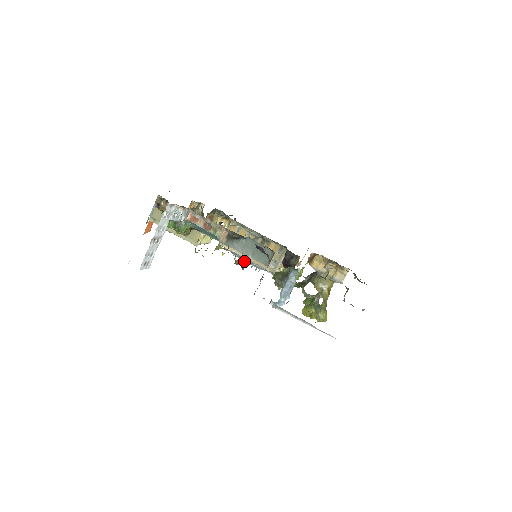
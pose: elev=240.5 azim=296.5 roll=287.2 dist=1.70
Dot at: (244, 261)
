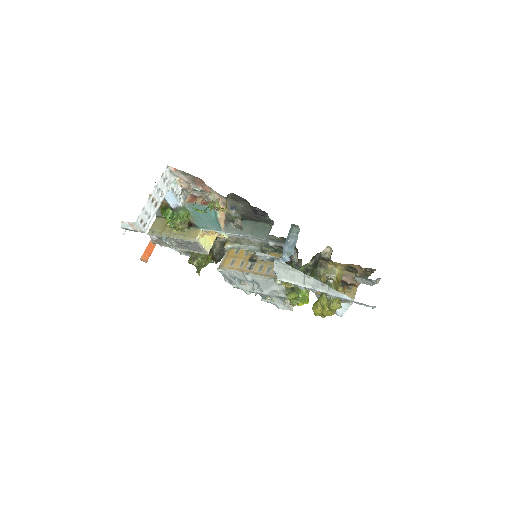
Dot at: (245, 284)
